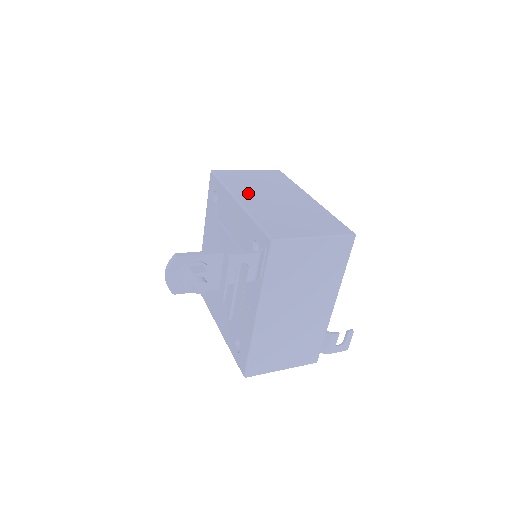
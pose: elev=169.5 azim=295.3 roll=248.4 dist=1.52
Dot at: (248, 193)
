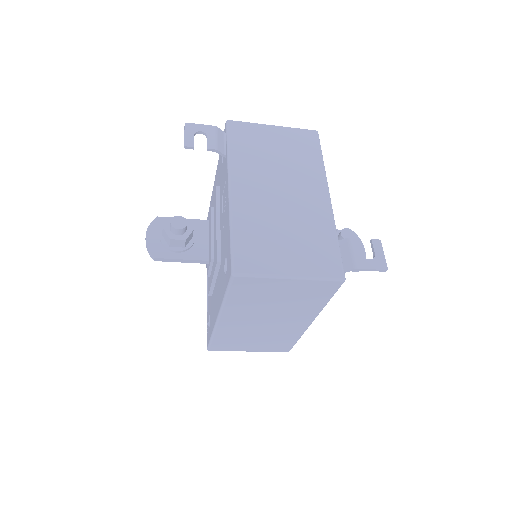
Dot at: occluded
